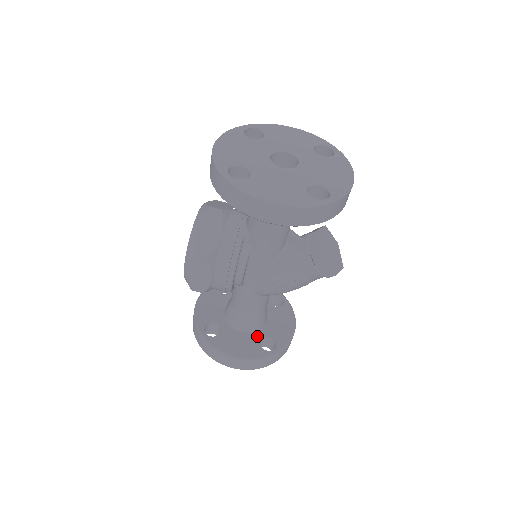
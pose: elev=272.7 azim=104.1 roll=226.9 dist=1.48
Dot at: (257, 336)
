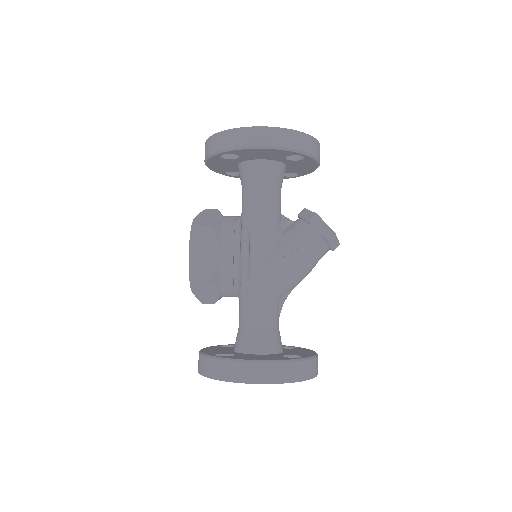
Dot at: (277, 355)
